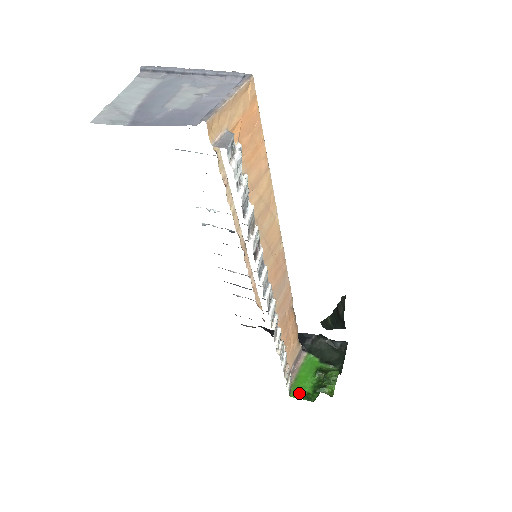
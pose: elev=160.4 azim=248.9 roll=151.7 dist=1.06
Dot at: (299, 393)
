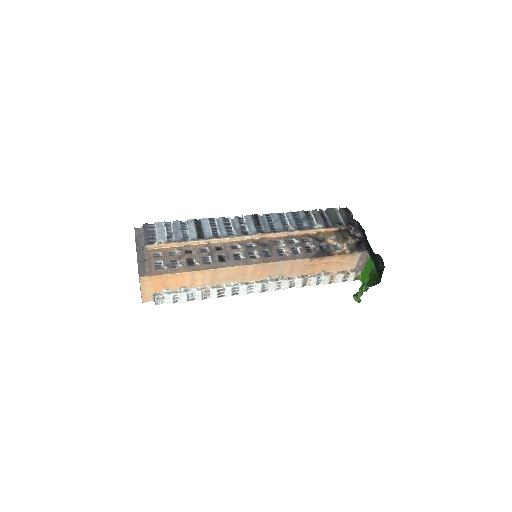
Dot at: (363, 281)
